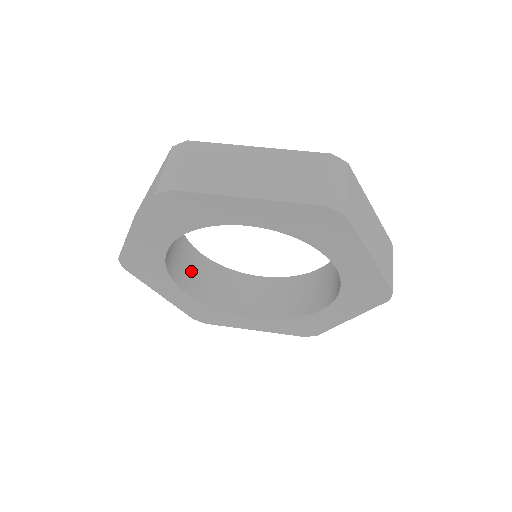
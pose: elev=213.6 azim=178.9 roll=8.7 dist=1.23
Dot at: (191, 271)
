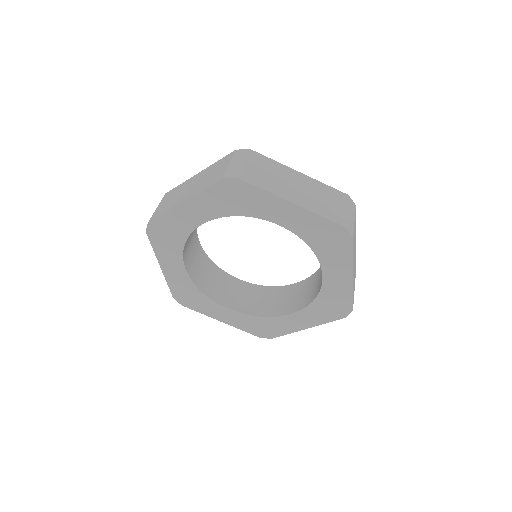
Dot at: (235, 294)
